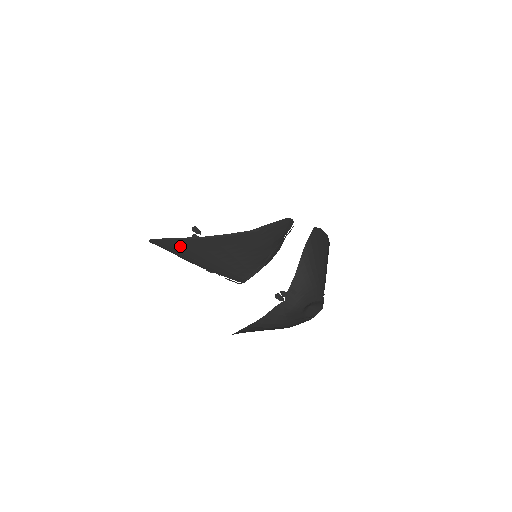
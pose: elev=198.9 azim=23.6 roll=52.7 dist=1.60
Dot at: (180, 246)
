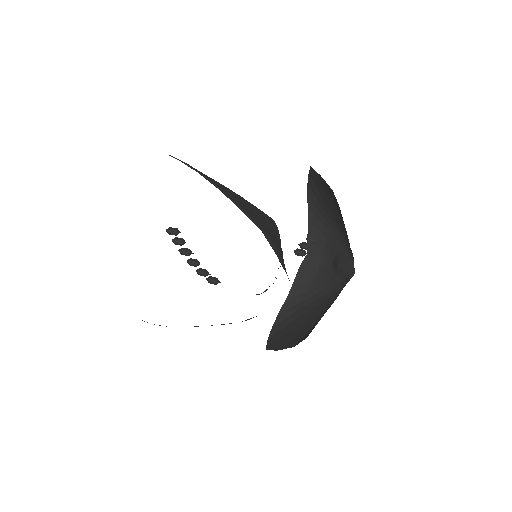
Dot at: occluded
